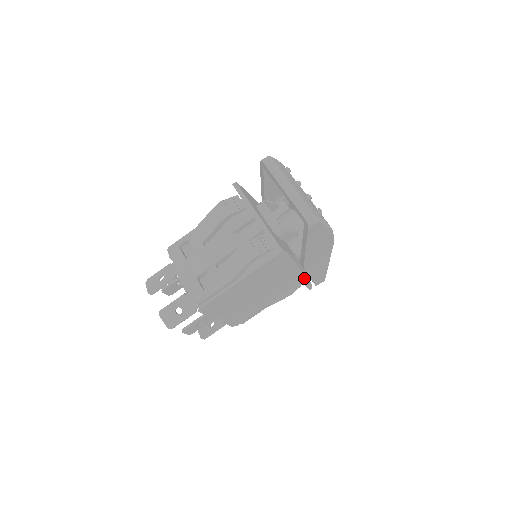
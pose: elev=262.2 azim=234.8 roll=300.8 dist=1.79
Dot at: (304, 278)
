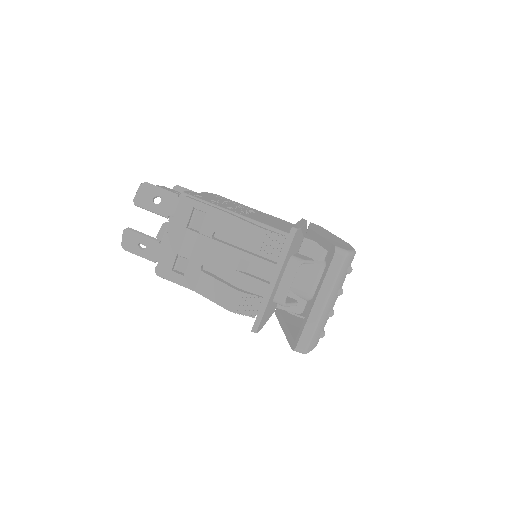
Dot at: occluded
